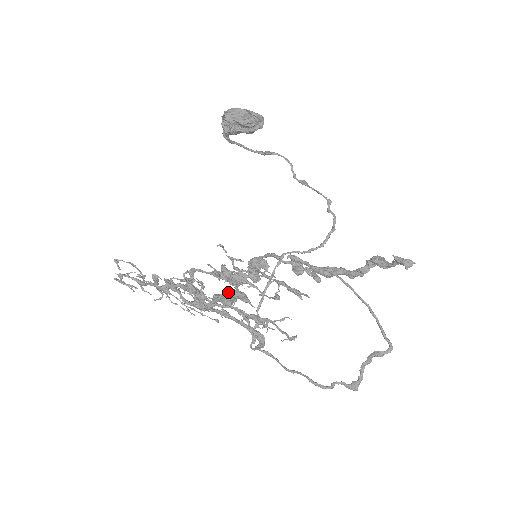
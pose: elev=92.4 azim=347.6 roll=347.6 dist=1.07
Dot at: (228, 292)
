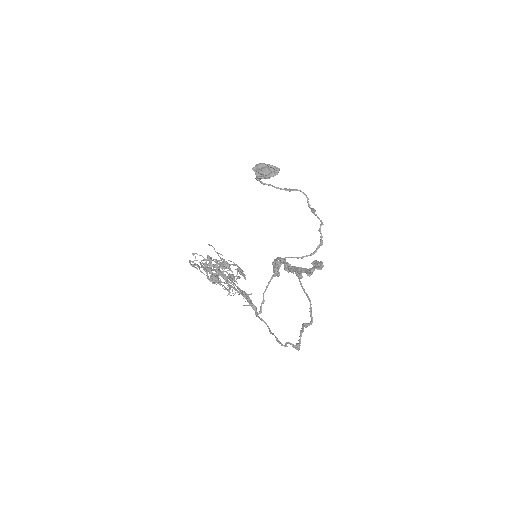
Dot at: (228, 275)
